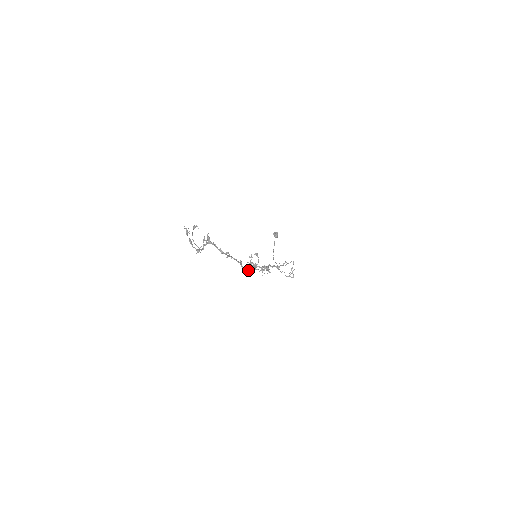
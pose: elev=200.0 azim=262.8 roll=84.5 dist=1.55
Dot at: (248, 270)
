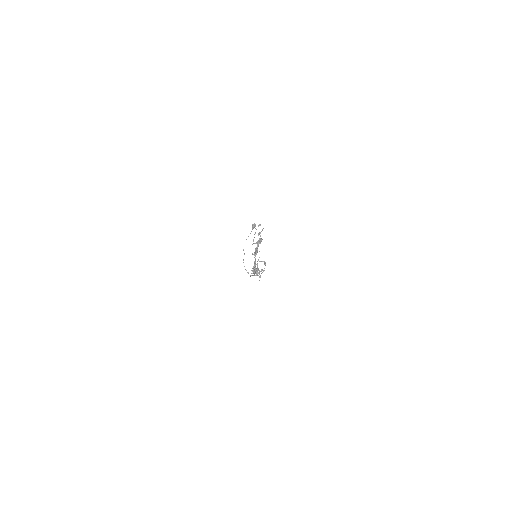
Dot at: (253, 270)
